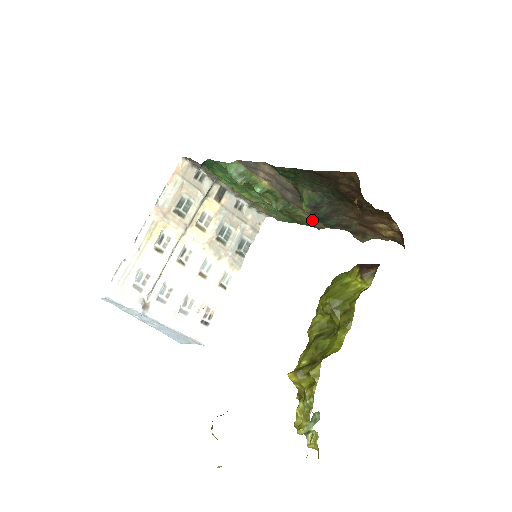
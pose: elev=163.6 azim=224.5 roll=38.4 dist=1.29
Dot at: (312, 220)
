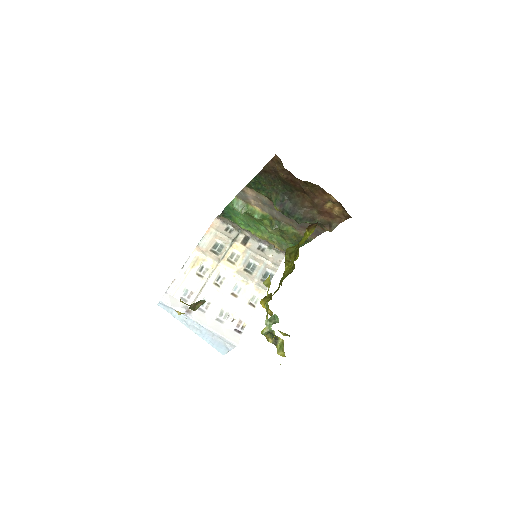
Dot at: (301, 233)
